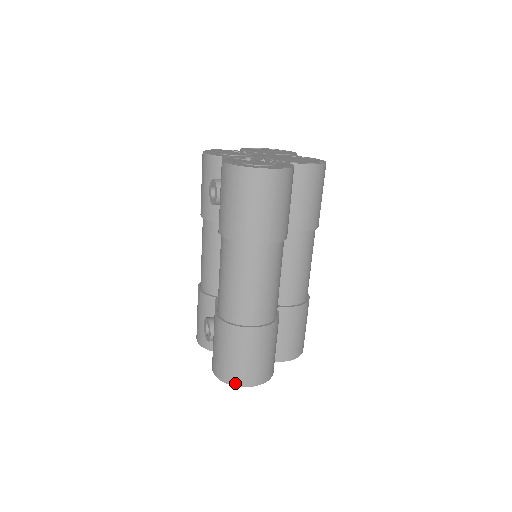
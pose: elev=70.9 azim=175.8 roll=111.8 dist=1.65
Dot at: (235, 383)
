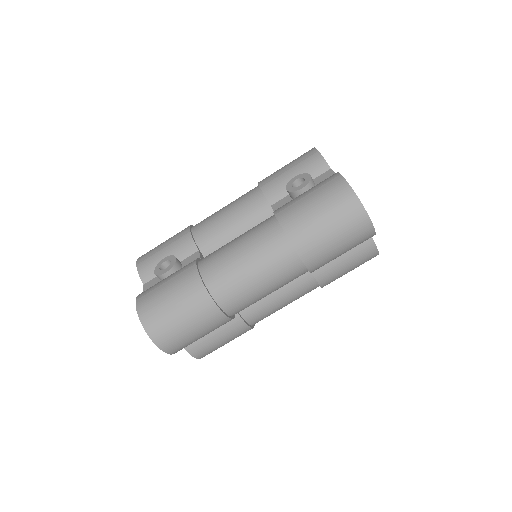
Dot at: (149, 330)
